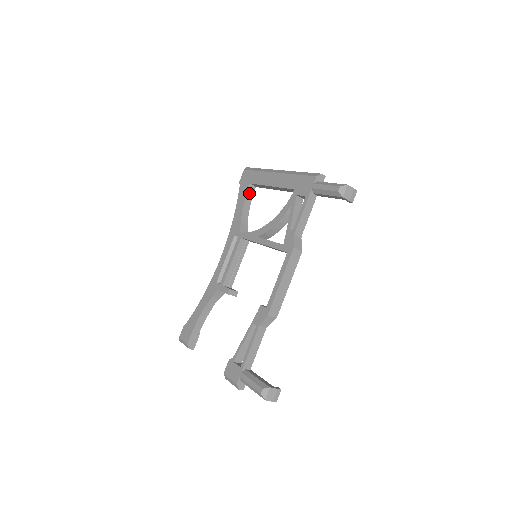
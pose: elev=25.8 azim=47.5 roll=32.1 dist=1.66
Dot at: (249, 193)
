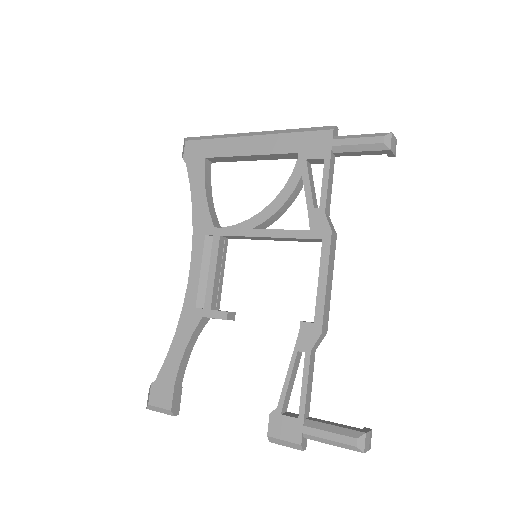
Dot at: (207, 172)
